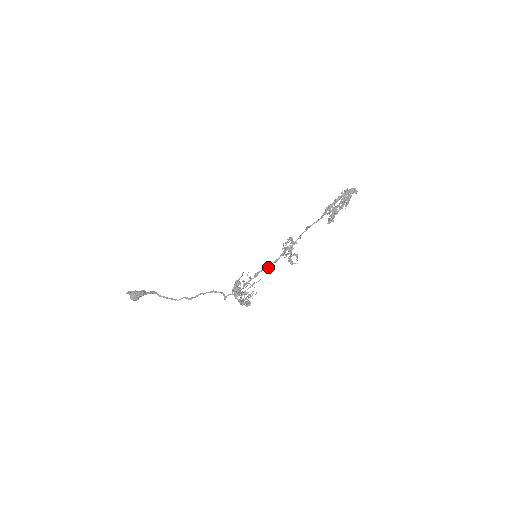
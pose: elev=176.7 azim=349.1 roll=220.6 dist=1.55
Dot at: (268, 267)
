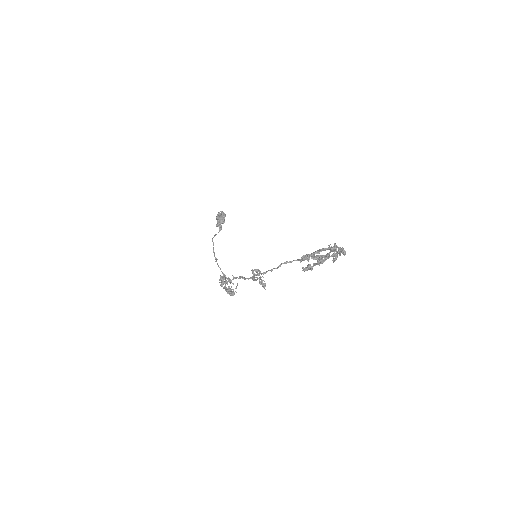
Dot at: (244, 279)
